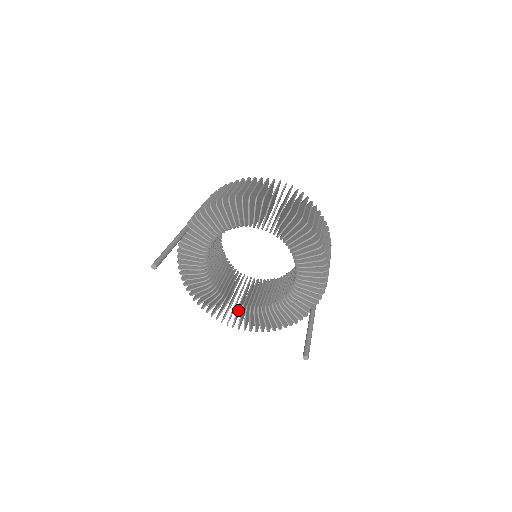
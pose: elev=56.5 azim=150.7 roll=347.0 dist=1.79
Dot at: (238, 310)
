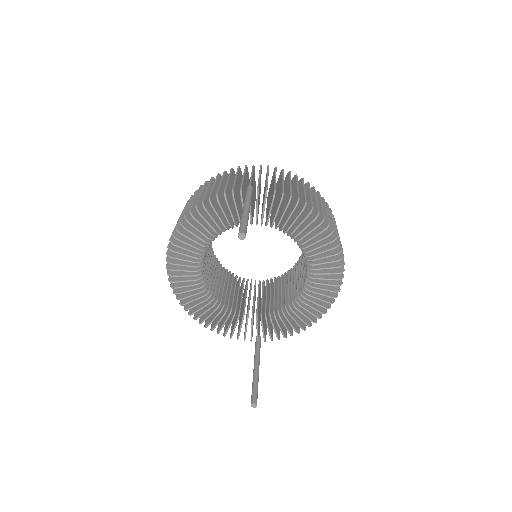
Dot at: (199, 287)
